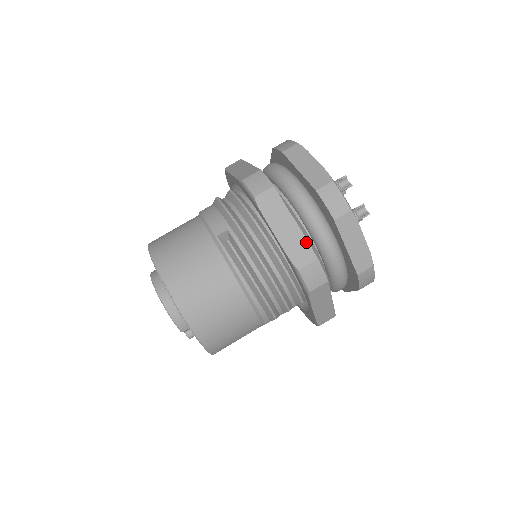
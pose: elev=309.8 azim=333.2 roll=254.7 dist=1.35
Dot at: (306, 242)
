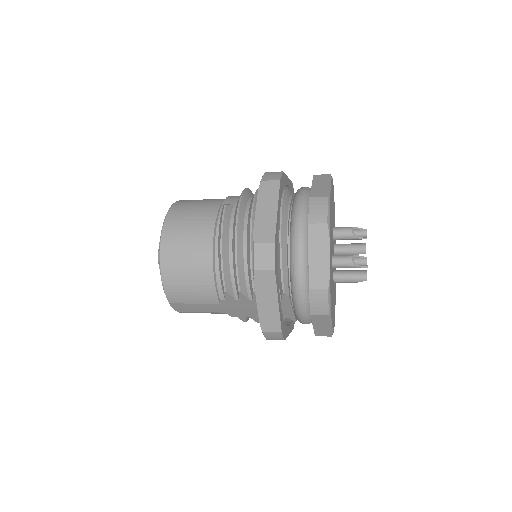
Dot at: (275, 227)
